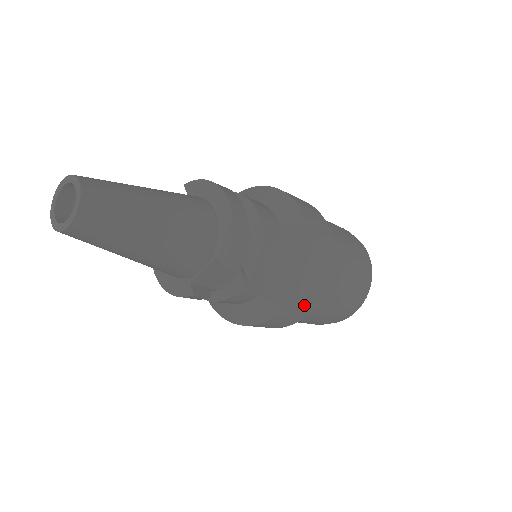
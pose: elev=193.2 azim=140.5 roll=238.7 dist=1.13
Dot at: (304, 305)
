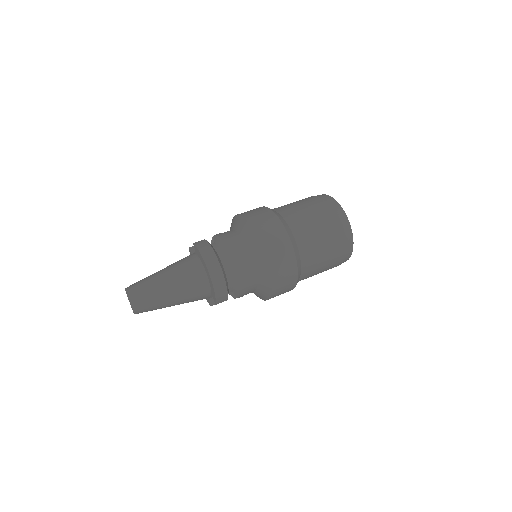
Dot at: (283, 293)
